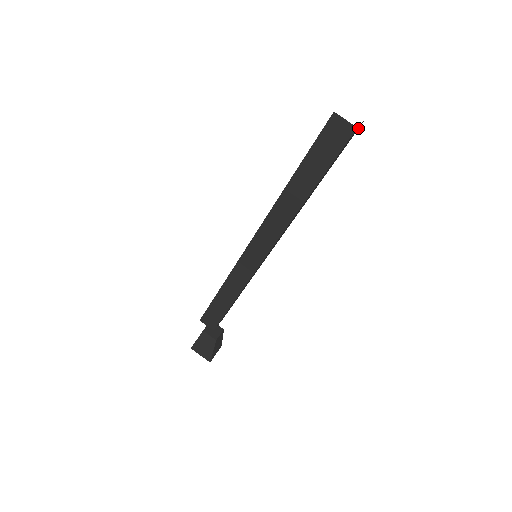
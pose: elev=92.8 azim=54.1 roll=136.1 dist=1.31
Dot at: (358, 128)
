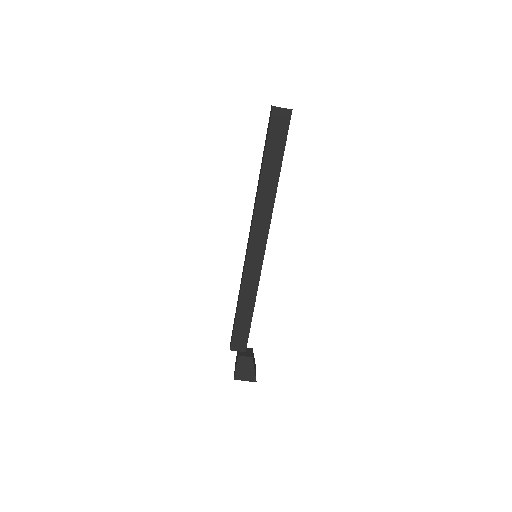
Dot at: occluded
